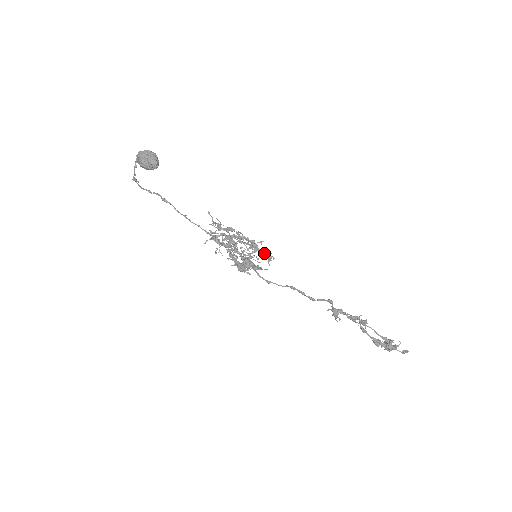
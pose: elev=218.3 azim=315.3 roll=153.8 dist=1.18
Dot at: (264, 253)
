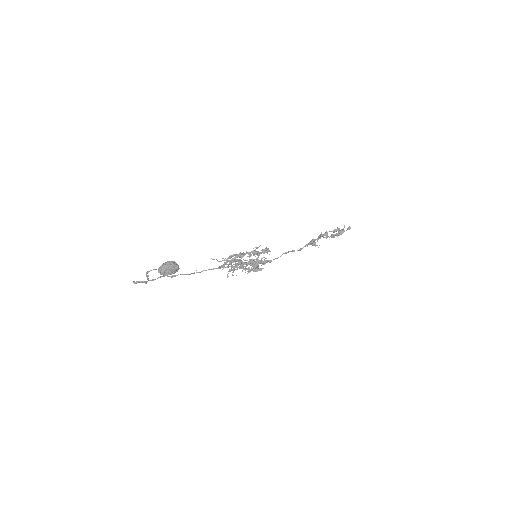
Dot at: (264, 252)
